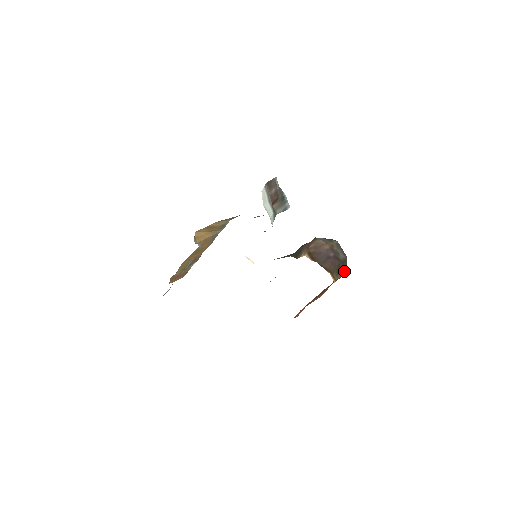
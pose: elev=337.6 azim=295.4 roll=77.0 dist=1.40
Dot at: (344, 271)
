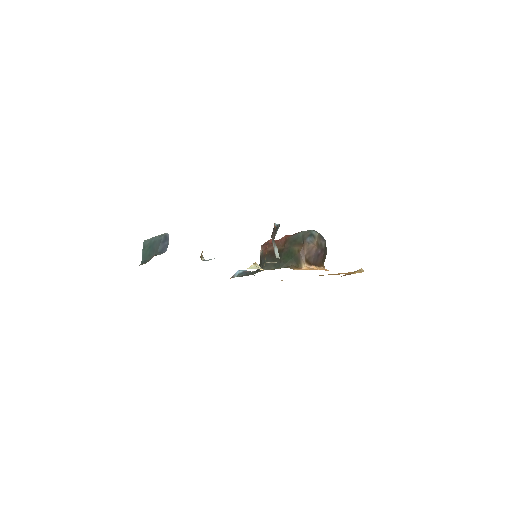
Dot at: (326, 253)
